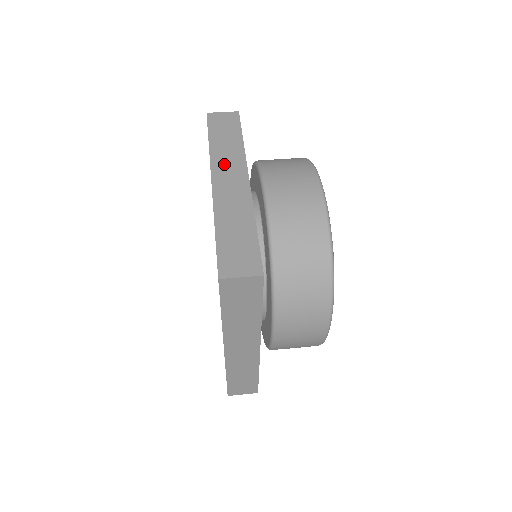
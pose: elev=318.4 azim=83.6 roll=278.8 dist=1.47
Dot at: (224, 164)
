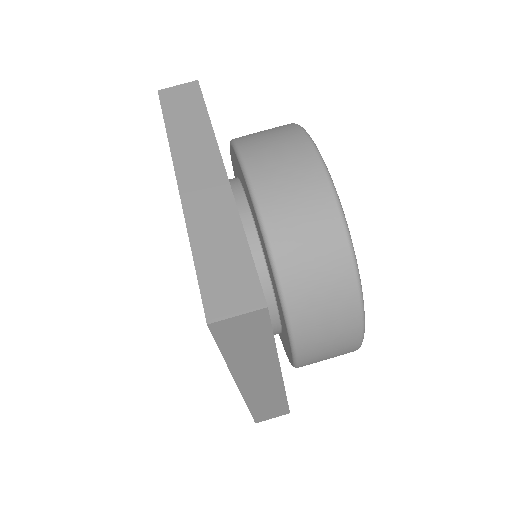
Dot at: (251, 373)
